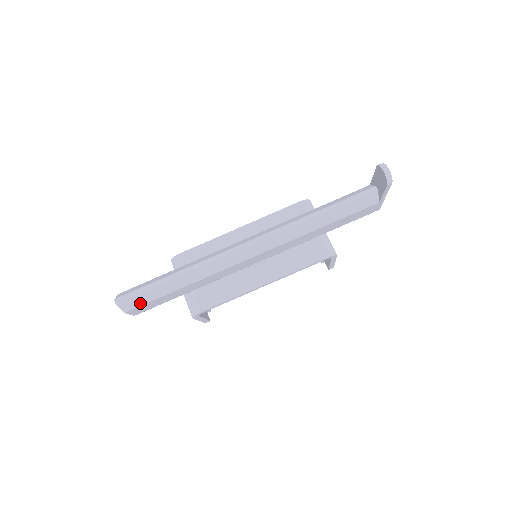
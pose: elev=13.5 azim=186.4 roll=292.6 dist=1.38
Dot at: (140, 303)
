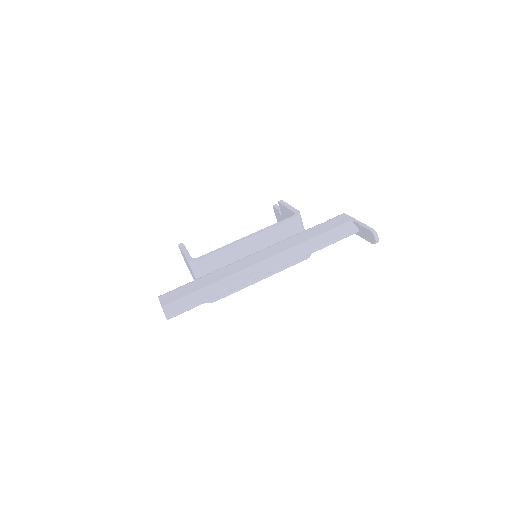
Dot at: occluded
